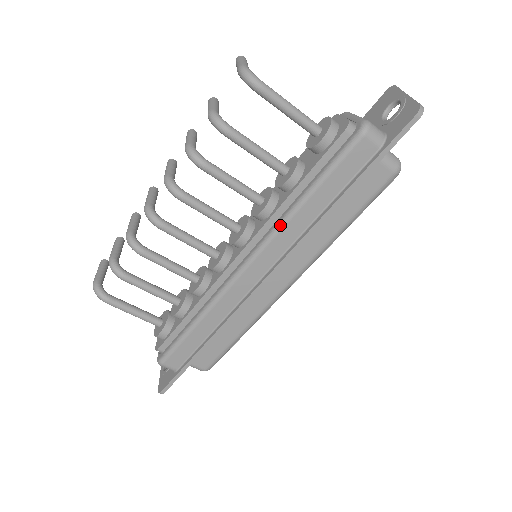
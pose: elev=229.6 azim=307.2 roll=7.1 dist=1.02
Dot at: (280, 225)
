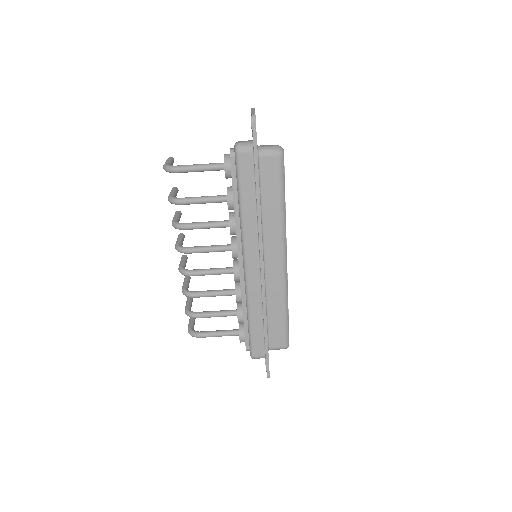
Dot at: (242, 230)
